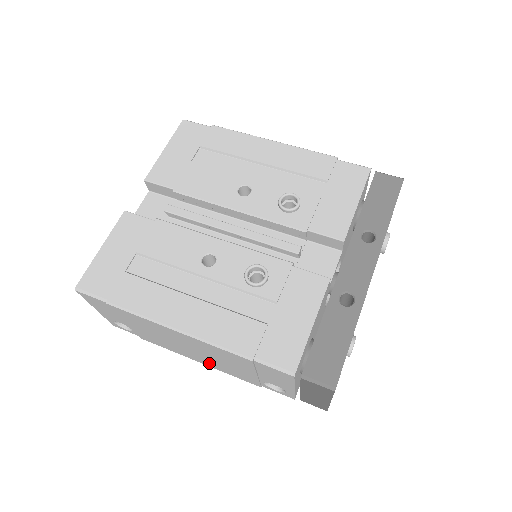
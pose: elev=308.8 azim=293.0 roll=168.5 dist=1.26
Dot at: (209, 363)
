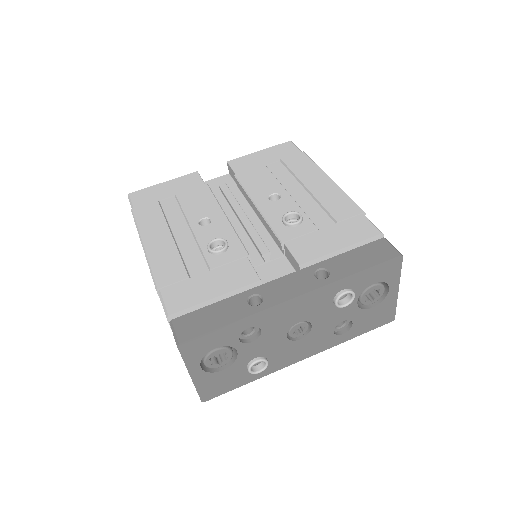
Dot at: occluded
